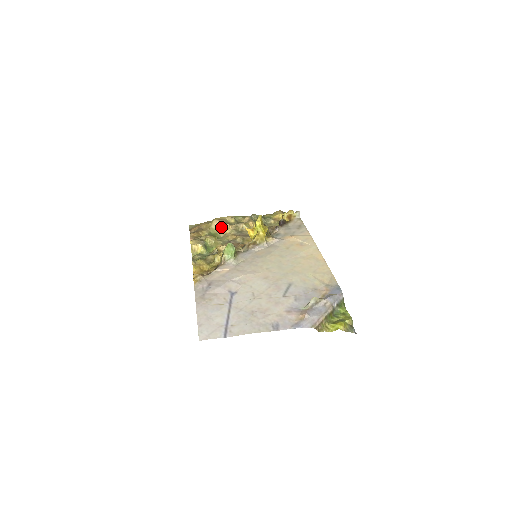
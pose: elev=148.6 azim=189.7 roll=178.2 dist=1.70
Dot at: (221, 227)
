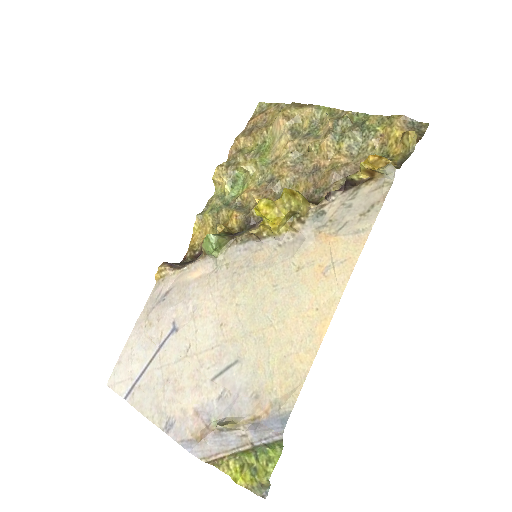
Dot at: (279, 137)
